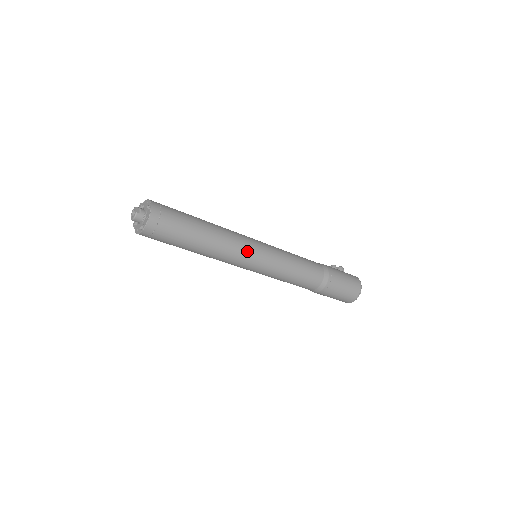
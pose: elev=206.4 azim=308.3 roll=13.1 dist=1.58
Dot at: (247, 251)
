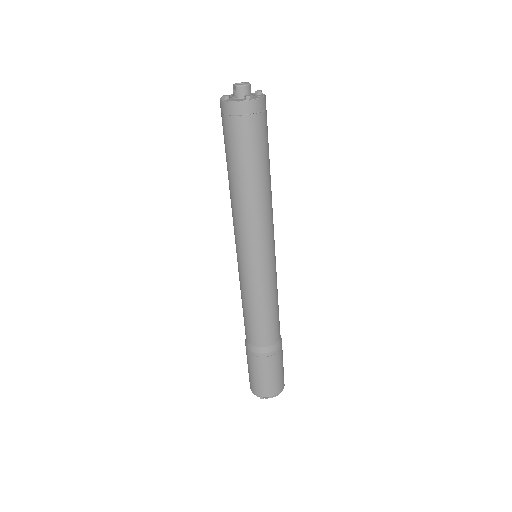
Dot at: (273, 233)
